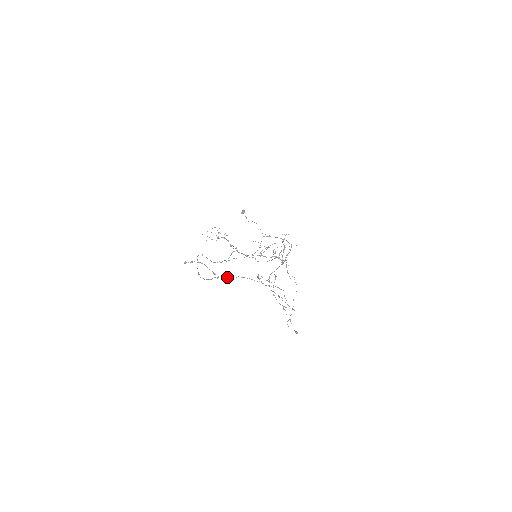
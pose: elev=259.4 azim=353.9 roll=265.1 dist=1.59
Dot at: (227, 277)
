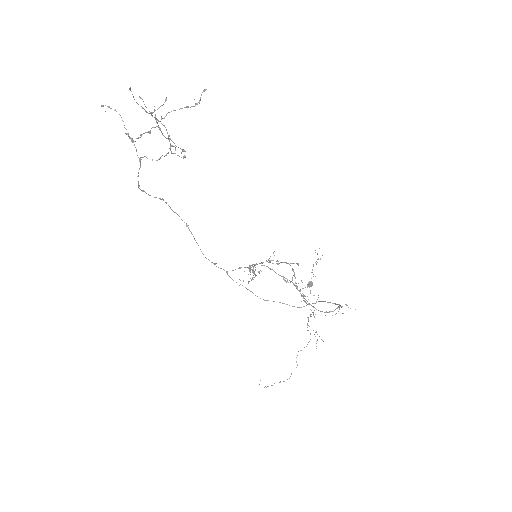
Dot at: occluded
